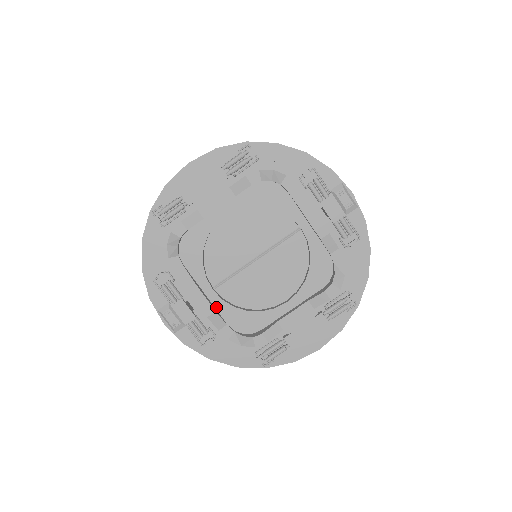
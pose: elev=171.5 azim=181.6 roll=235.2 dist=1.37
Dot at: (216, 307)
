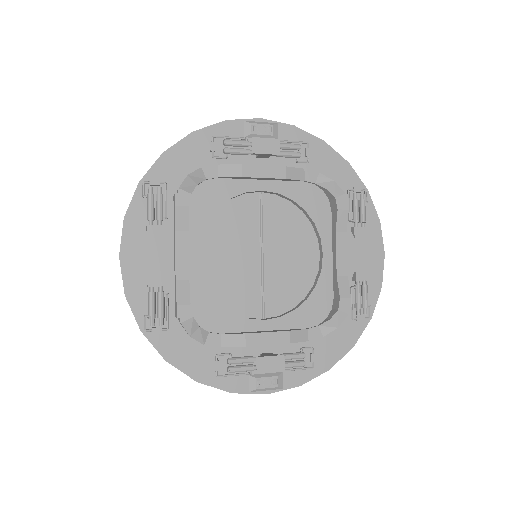
Dot at: (284, 328)
